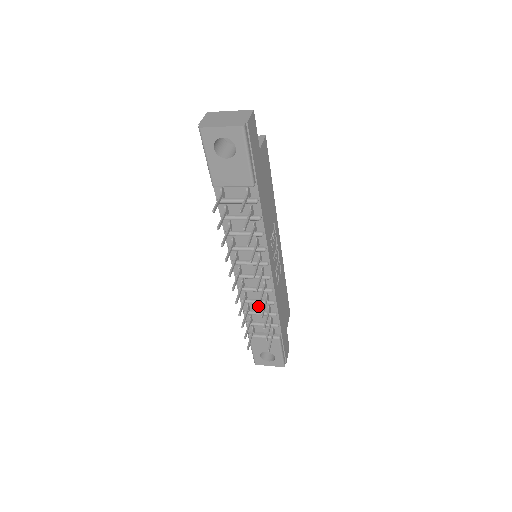
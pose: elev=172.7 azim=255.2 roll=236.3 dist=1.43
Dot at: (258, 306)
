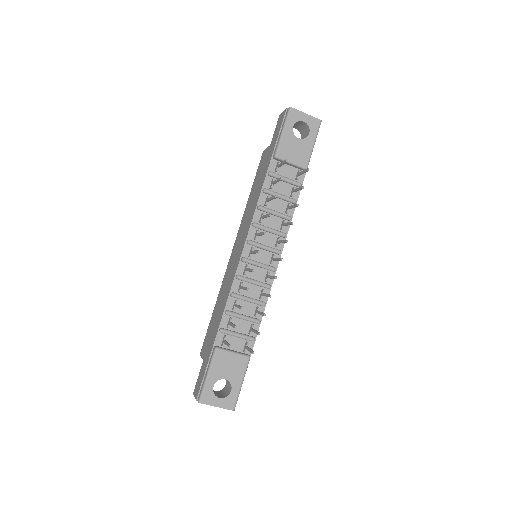
Dot at: (244, 307)
